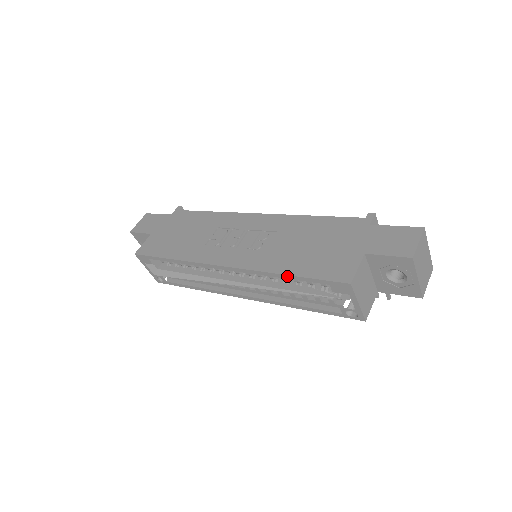
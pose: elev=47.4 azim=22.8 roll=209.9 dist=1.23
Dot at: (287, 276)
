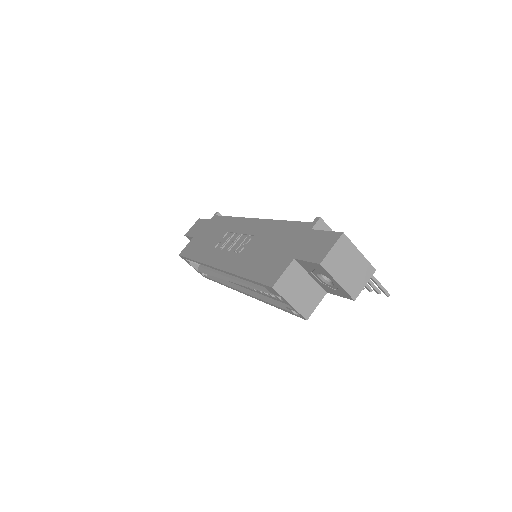
Dot at: (243, 278)
